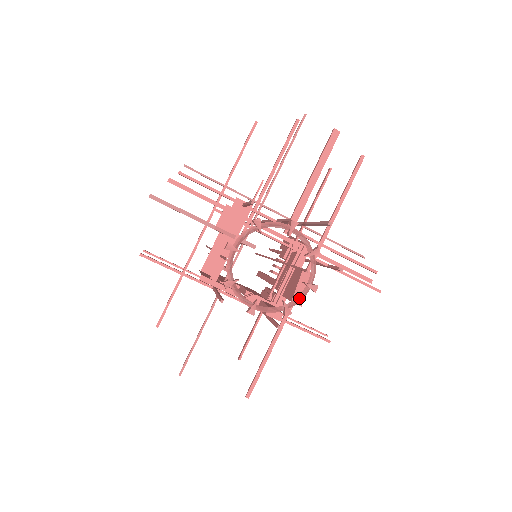
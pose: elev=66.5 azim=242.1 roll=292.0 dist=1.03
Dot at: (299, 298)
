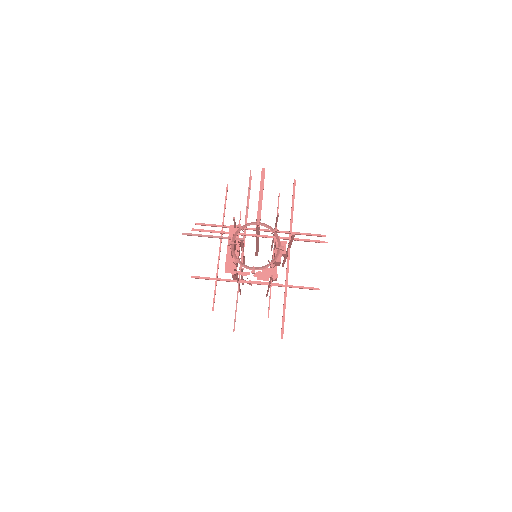
Dot at: (276, 256)
